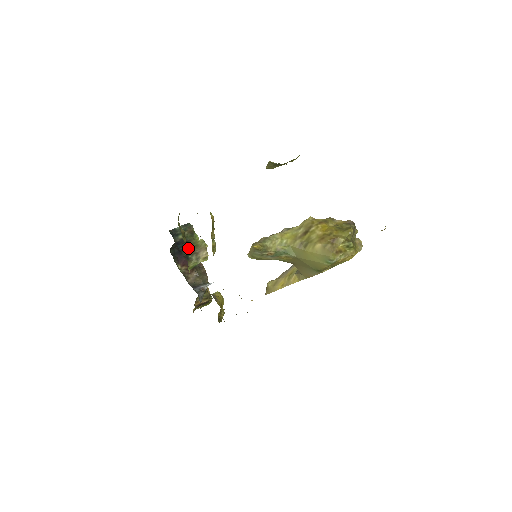
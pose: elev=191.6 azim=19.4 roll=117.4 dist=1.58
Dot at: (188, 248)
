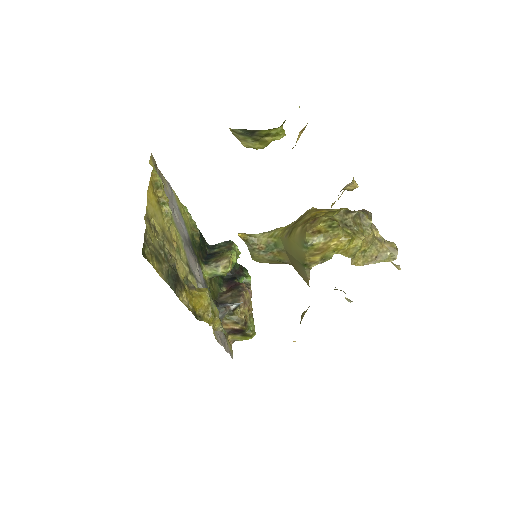
Dot at: (214, 257)
